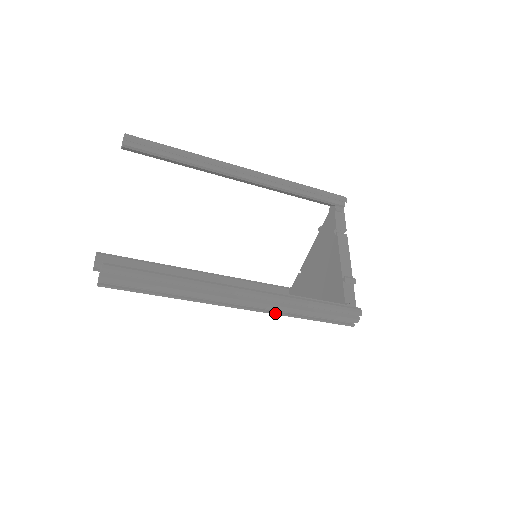
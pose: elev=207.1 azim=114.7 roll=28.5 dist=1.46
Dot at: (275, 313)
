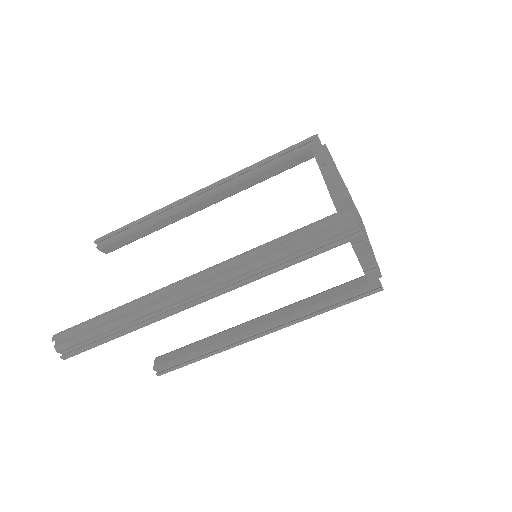
Dot at: (241, 282)
